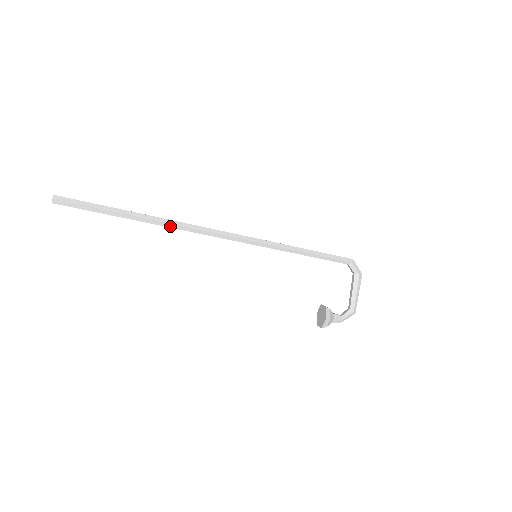
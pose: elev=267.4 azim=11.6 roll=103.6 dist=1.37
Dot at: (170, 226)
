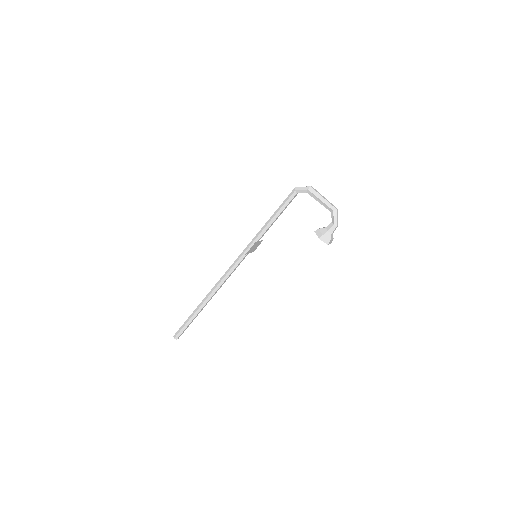
Dot at: (213, 294)
